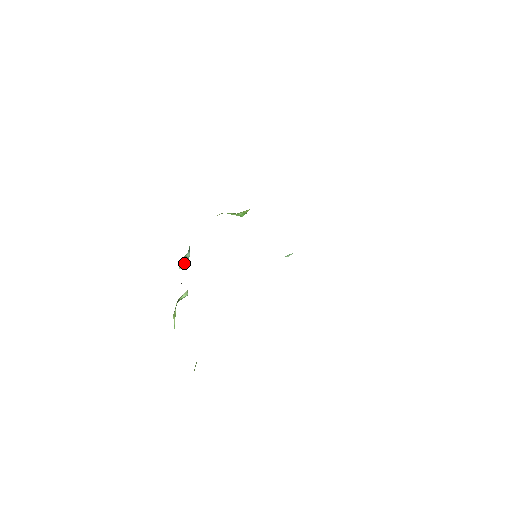
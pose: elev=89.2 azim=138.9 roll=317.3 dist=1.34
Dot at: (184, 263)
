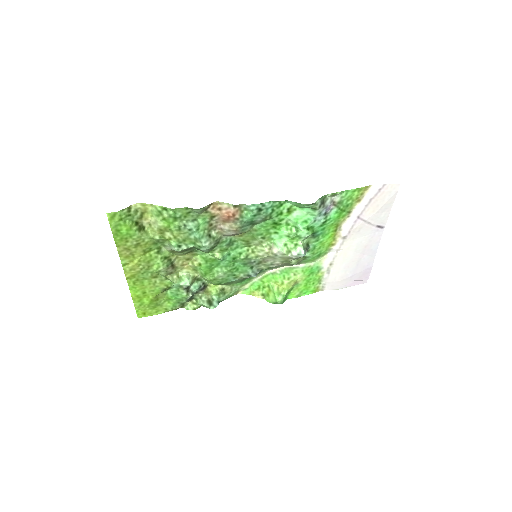
Dot at: (207, 304)
